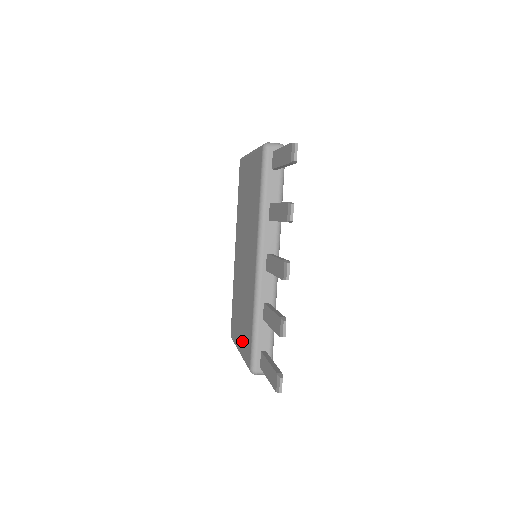
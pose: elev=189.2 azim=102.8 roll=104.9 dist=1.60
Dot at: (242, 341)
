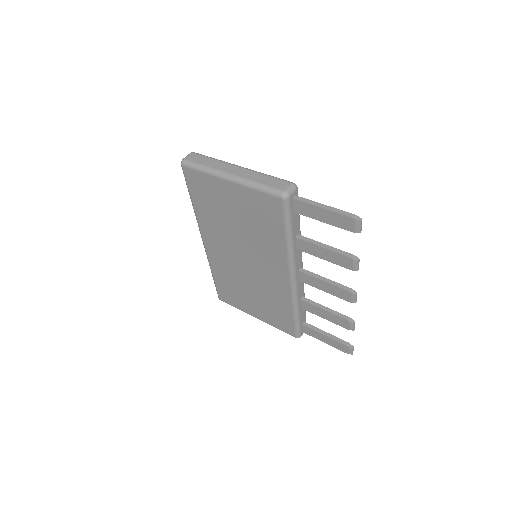
Dot at: (265, 316)
